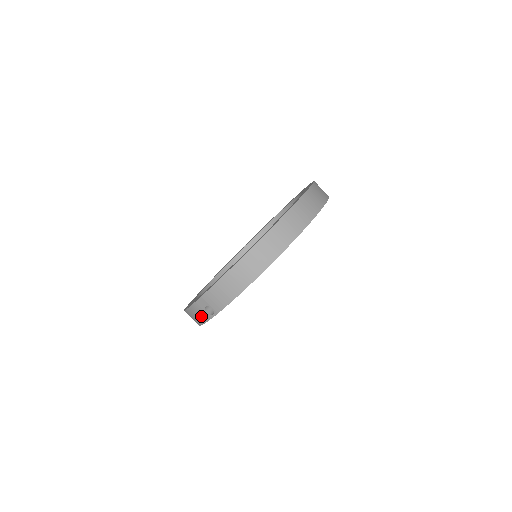
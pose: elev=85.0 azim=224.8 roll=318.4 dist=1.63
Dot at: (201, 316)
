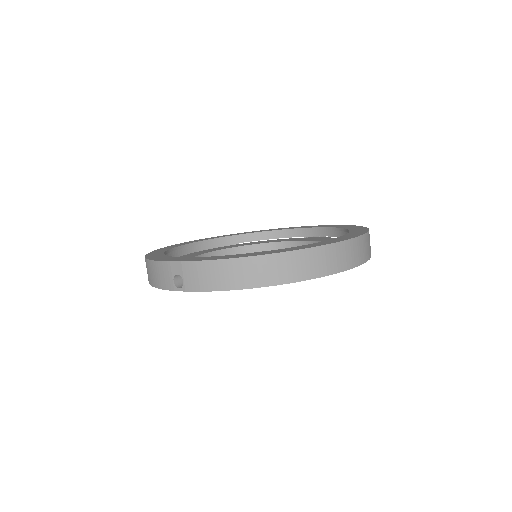
Dot at: (163, 279)
